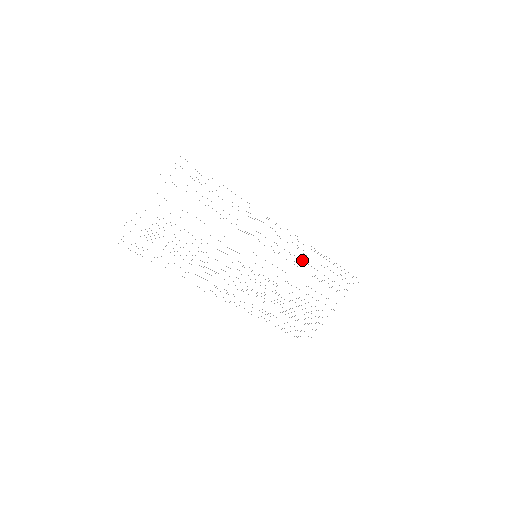
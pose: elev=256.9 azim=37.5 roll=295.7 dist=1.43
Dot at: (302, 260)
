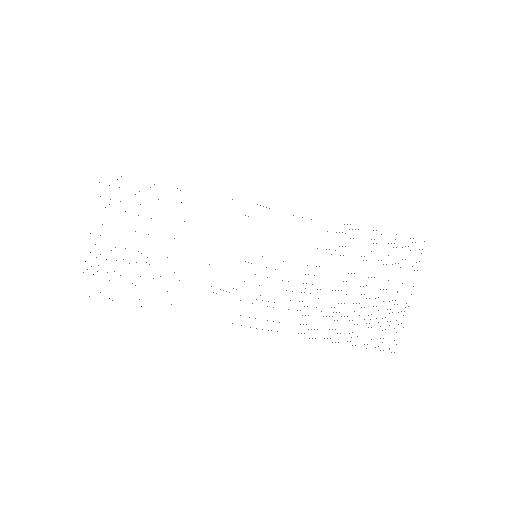
Dot at: occluded
